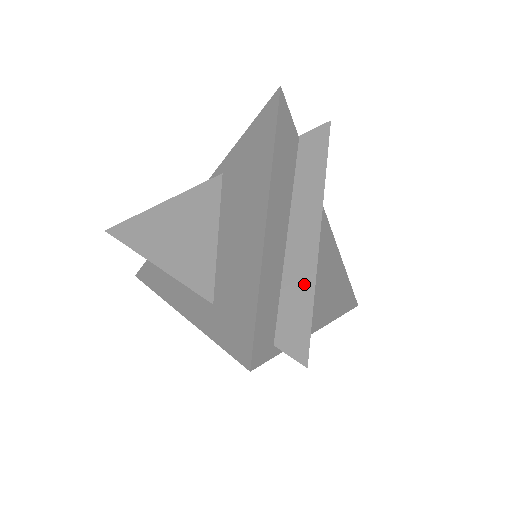
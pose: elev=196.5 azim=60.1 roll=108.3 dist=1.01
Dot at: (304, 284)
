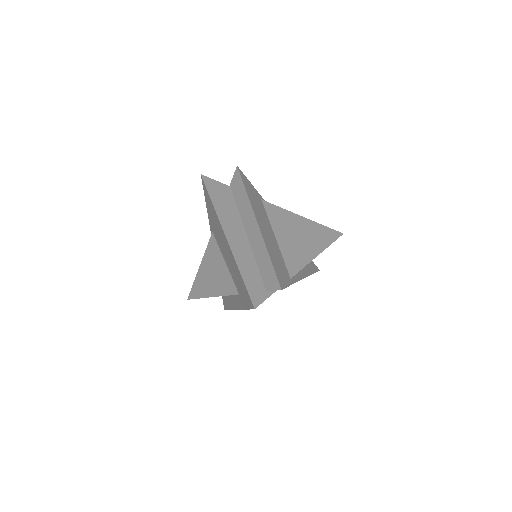
Dot at: (264, 255)
